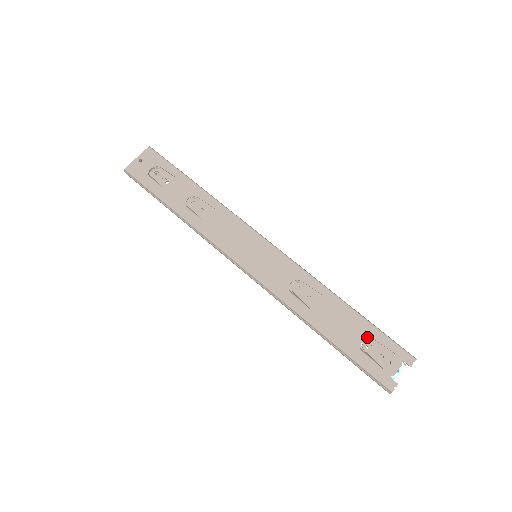
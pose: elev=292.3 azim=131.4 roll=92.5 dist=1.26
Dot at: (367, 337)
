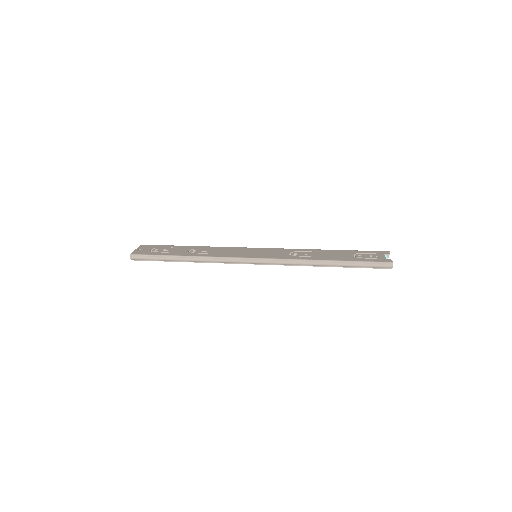
Dot at: (355, 255)
